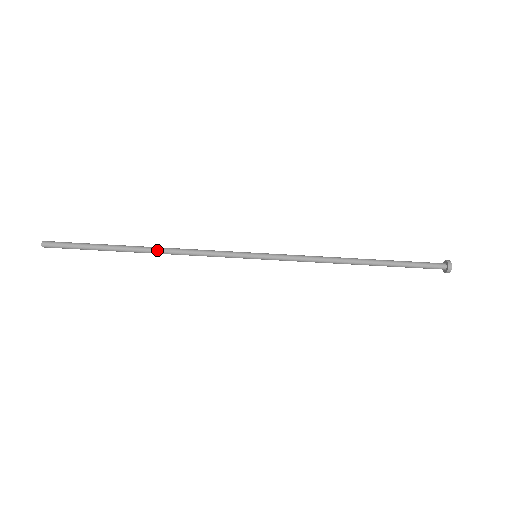
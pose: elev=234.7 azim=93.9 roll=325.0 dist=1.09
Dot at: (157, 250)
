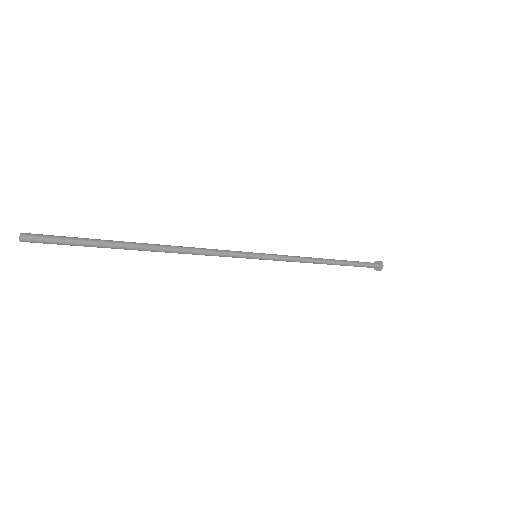
Dot at: (167, 251)
